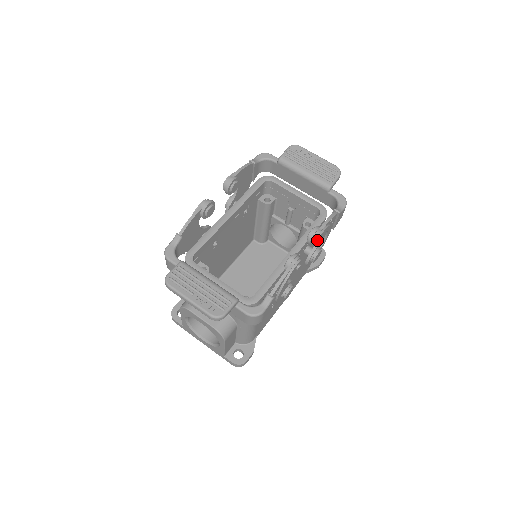
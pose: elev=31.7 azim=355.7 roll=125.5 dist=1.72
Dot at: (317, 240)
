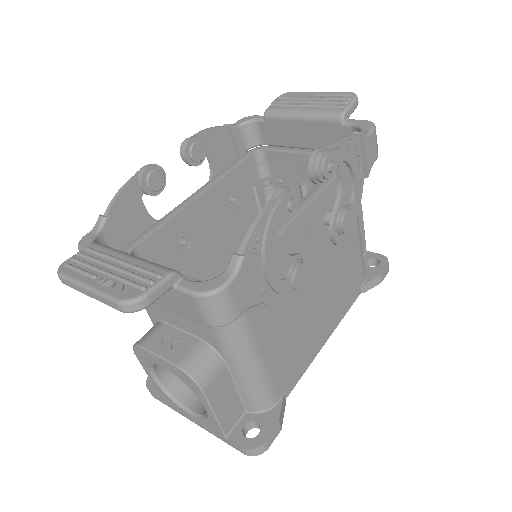
Dot at: (324, 166)
